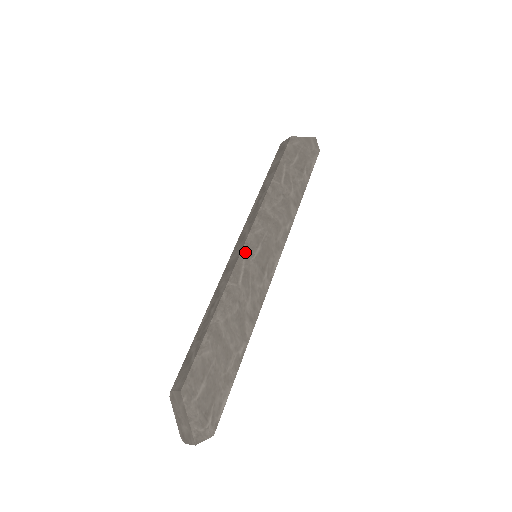
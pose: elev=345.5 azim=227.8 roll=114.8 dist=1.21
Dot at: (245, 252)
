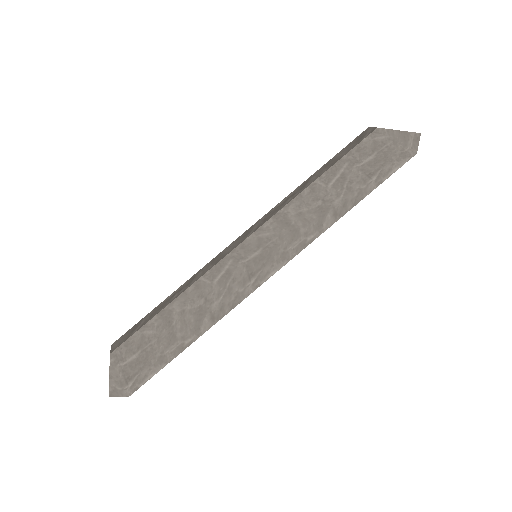
Dot at: (236, 253)
